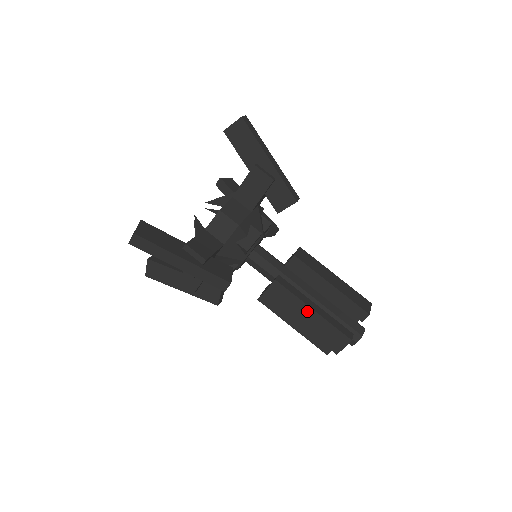
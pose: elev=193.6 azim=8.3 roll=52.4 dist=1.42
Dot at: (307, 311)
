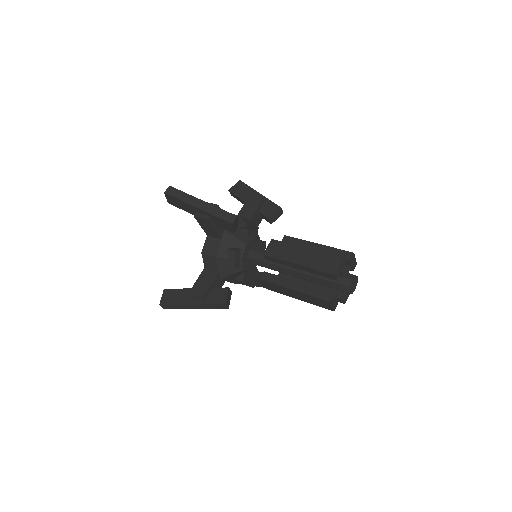
Dot at: (301, 251)
